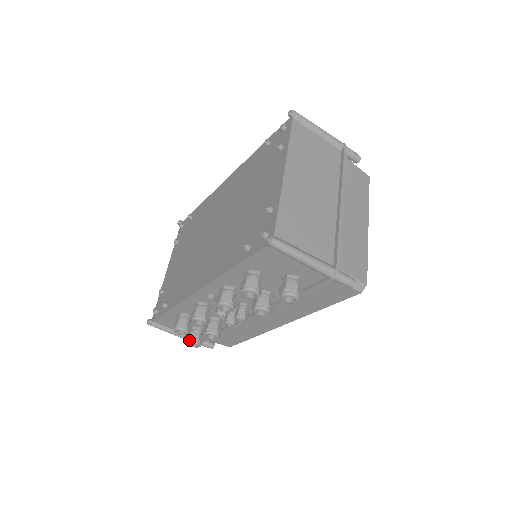
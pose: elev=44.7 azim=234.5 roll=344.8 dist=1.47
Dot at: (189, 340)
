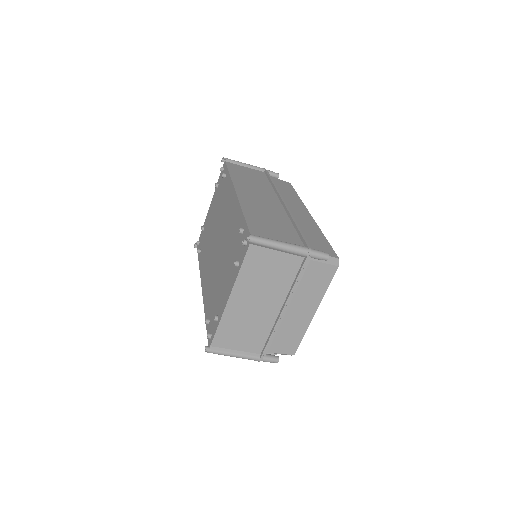
Dot at: occluded
